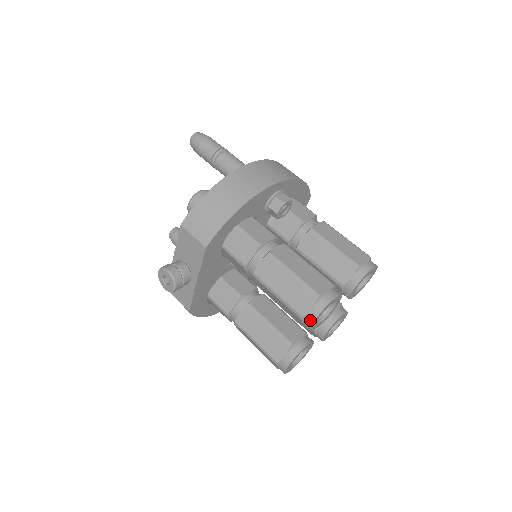
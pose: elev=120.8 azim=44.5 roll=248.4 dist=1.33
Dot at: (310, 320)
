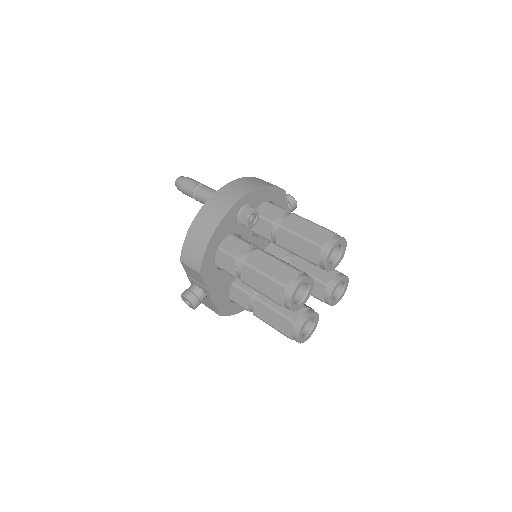
Dot at: (287, 305)
